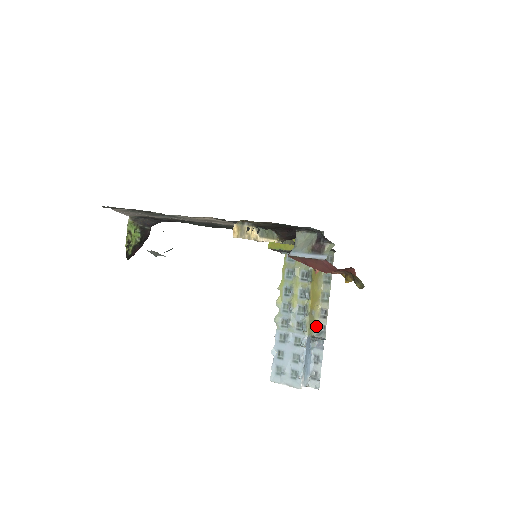
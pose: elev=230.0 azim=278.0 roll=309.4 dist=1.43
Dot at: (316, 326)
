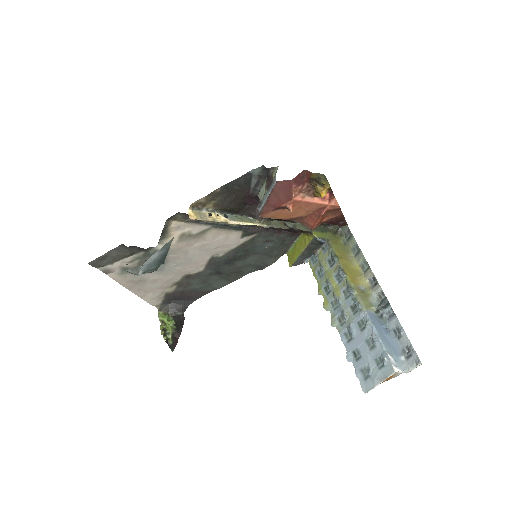
Dot at: (373, 299)
